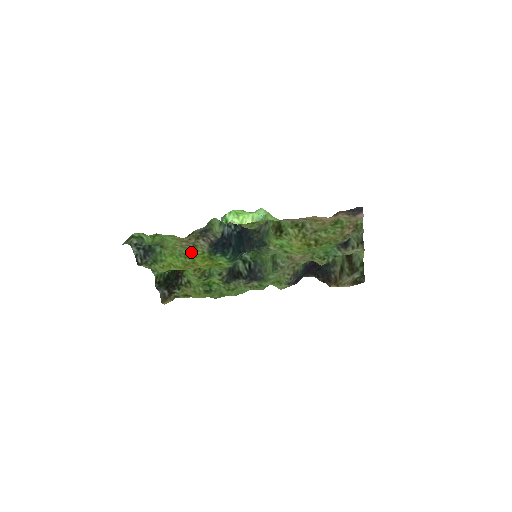
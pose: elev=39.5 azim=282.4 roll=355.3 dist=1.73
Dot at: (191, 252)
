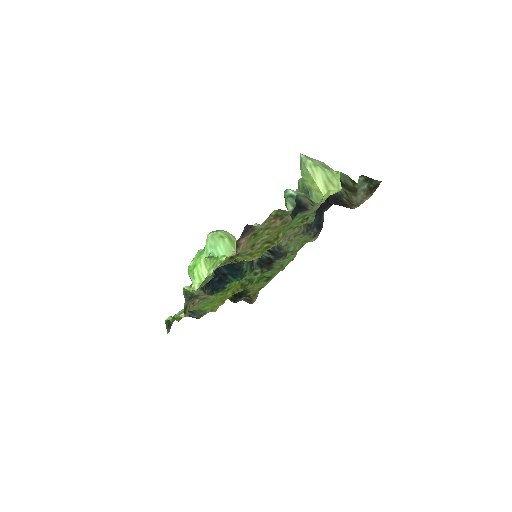
Dot at: (209, 300)
